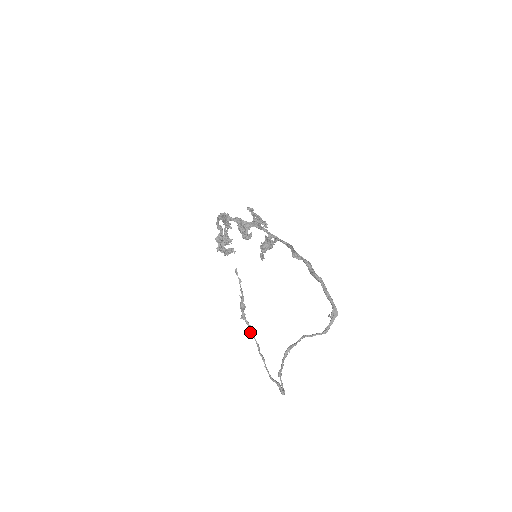
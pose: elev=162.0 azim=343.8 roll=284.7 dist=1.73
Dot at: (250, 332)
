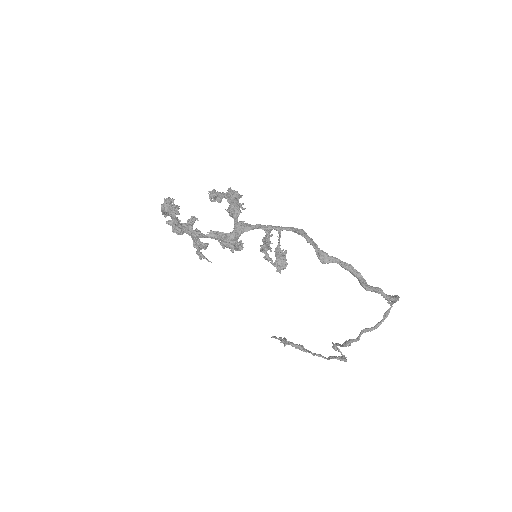
Dot at: occluded
